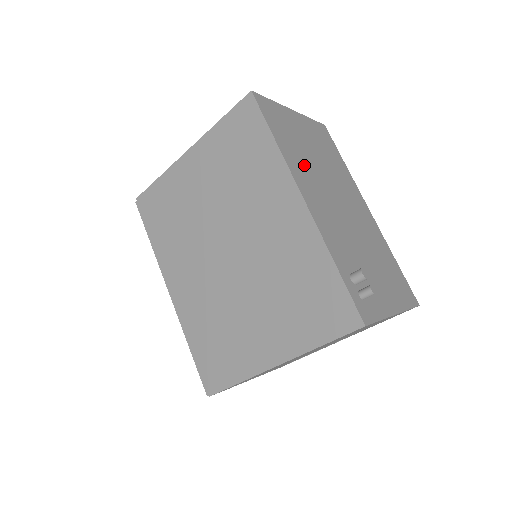
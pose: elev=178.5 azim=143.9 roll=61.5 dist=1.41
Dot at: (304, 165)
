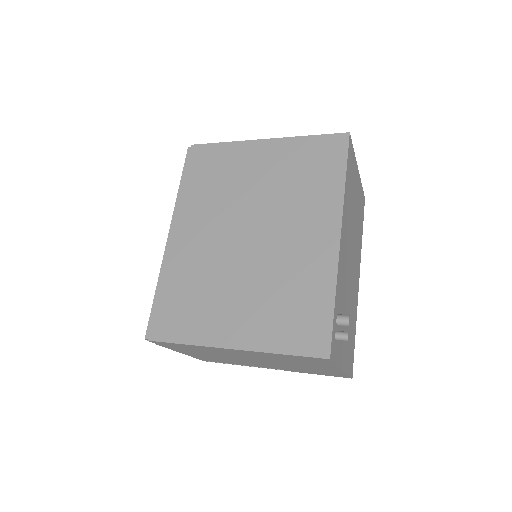
Dot at: (349, 213)
